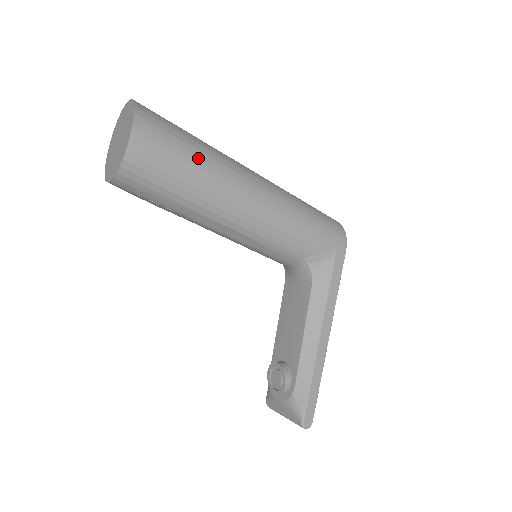
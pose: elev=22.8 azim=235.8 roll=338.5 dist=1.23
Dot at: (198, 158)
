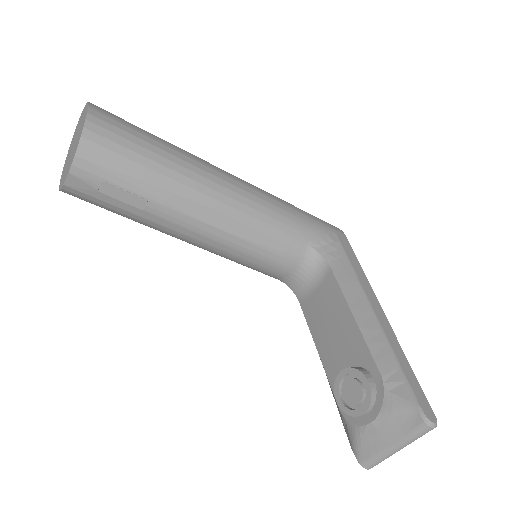
Dot at: (162, 140)
